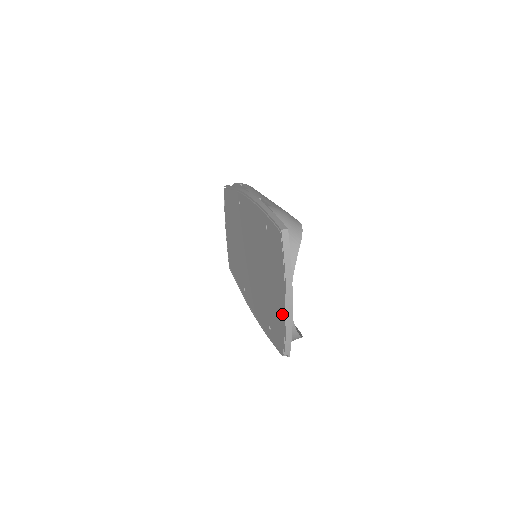
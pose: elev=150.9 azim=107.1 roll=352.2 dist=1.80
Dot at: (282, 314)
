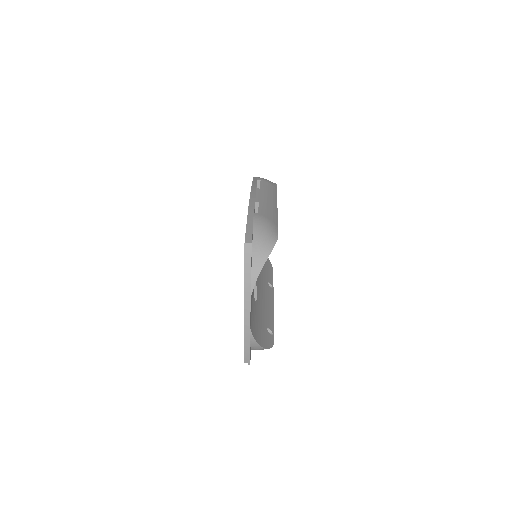
Dot at: occluded
